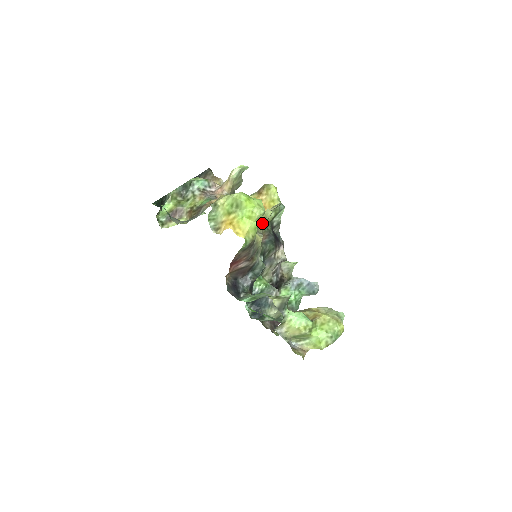
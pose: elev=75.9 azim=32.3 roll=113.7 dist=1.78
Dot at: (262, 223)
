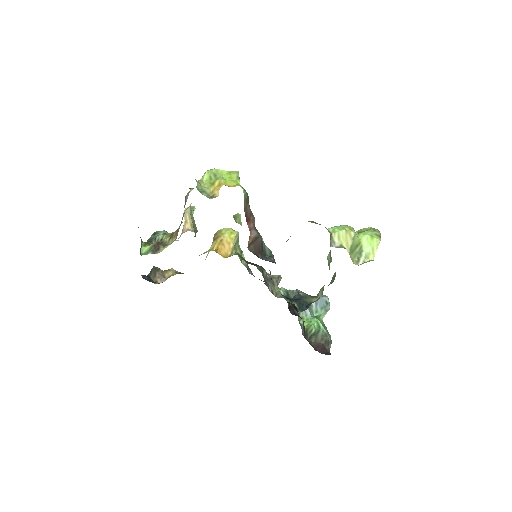
Dot at: (239, 223)
